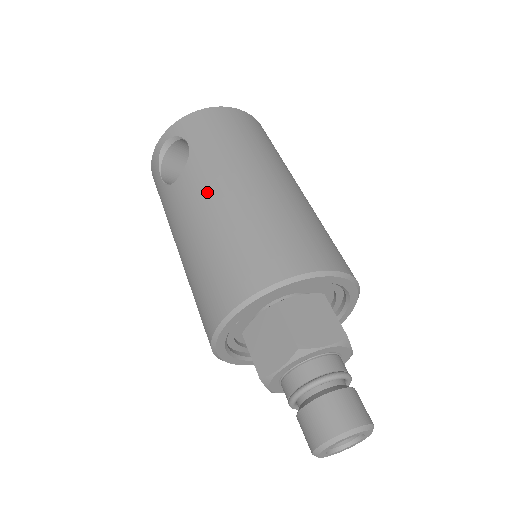
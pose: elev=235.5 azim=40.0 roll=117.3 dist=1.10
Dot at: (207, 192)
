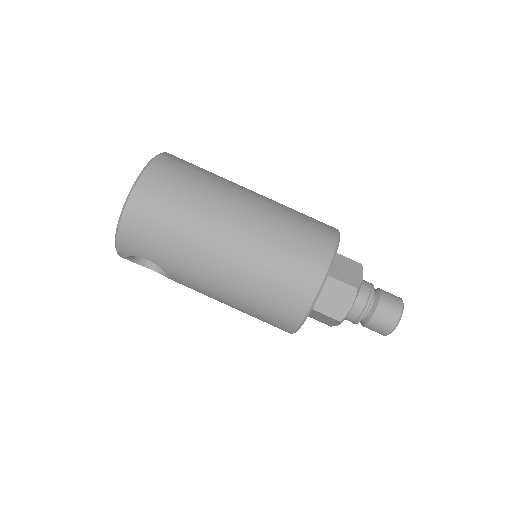
Dot at: (204, 287)
